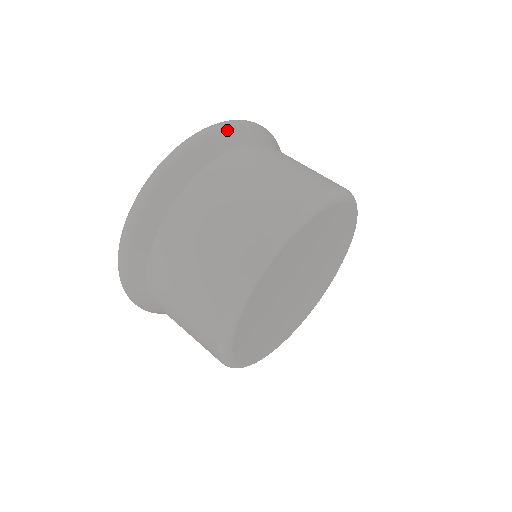
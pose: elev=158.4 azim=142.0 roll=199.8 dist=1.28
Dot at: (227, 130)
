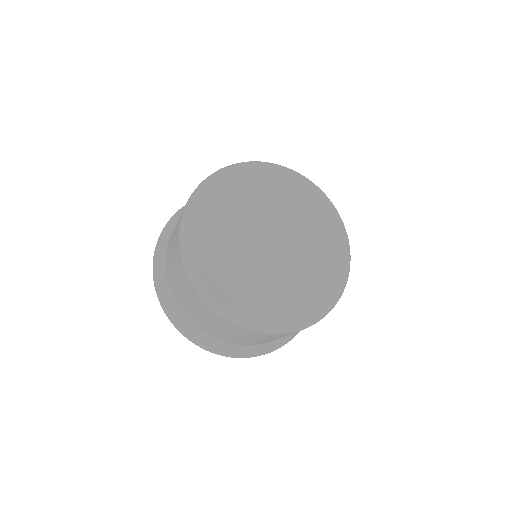
Dot at: occluded
